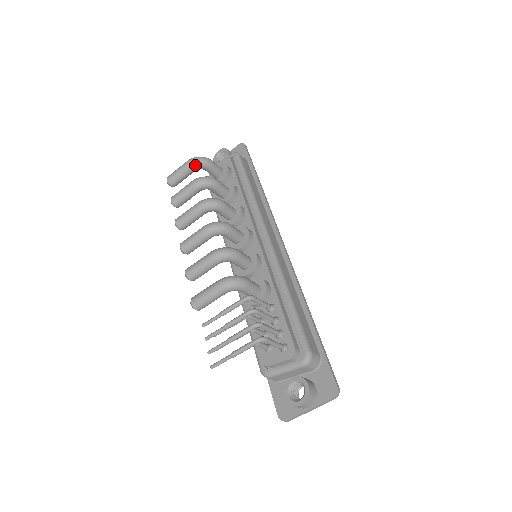
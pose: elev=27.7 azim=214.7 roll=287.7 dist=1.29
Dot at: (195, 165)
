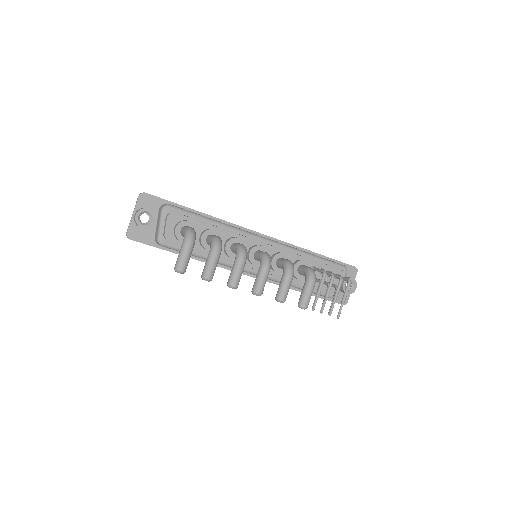
Dot at: occluded
